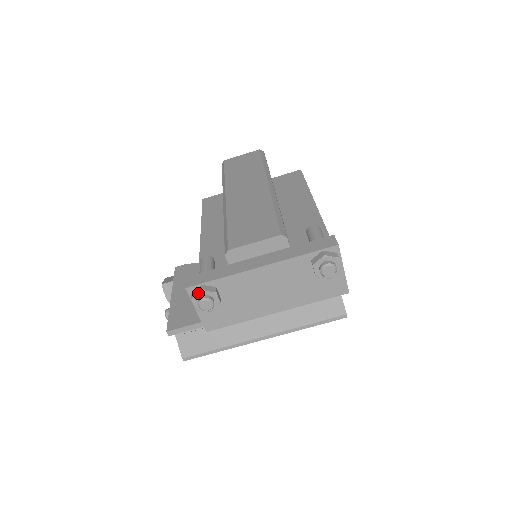
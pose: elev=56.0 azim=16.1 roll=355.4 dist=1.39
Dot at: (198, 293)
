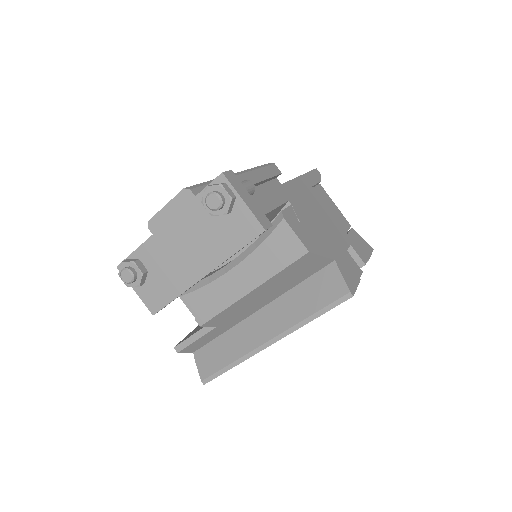
Dot at: (120, 266)
